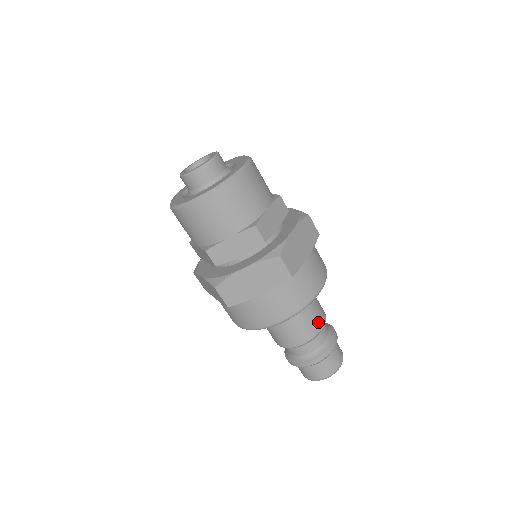
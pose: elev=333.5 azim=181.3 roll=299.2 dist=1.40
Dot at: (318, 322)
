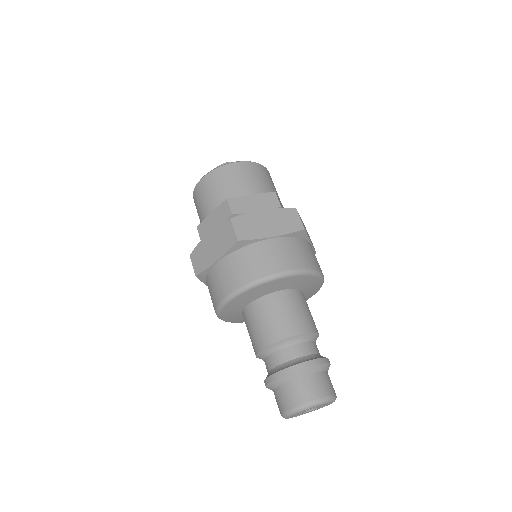
Dot at: (289, 327)
